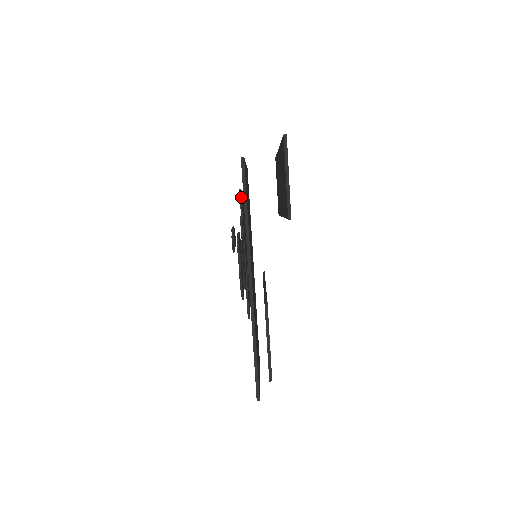
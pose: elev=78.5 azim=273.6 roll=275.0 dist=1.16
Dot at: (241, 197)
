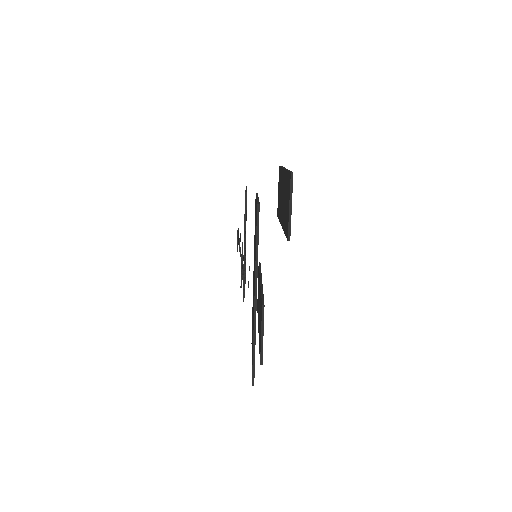
Dot at: (246, 199)
